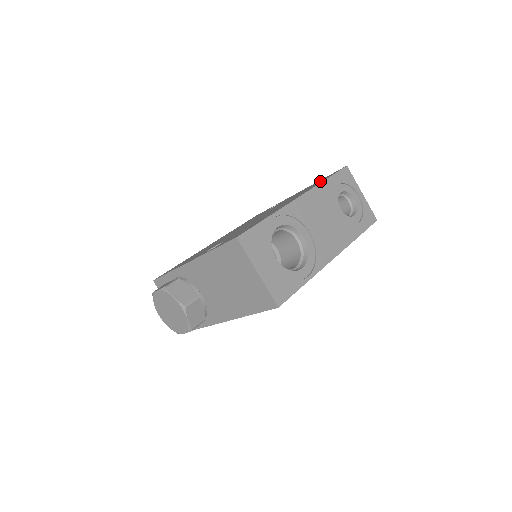
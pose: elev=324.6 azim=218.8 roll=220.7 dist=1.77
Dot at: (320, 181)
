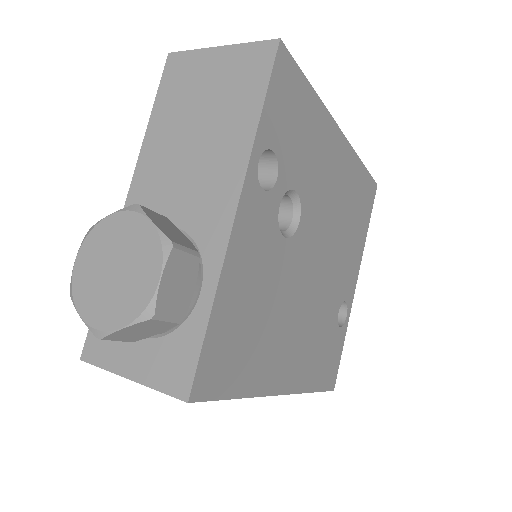
Dot at: occluded
